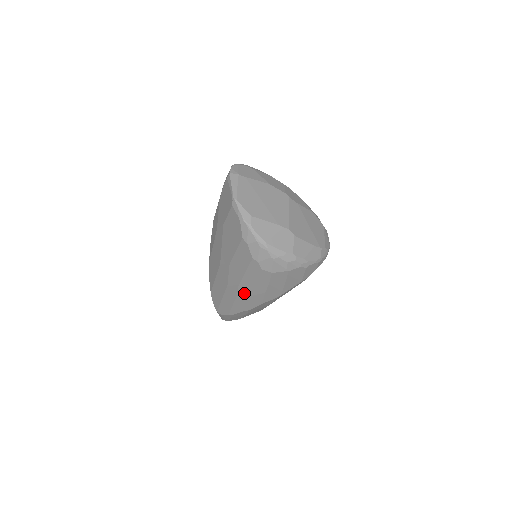
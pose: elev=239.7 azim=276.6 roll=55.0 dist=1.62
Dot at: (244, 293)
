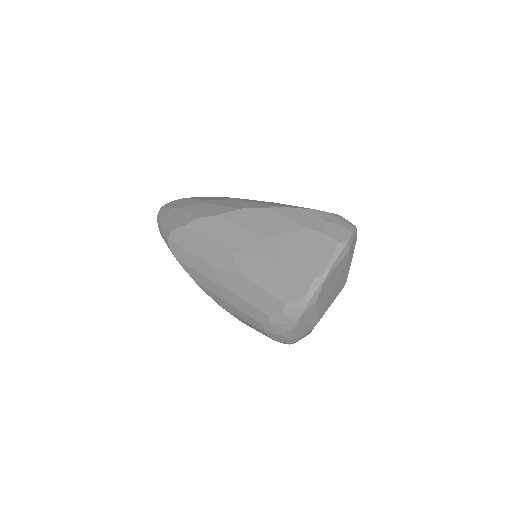
Dot at: (218, 291)
